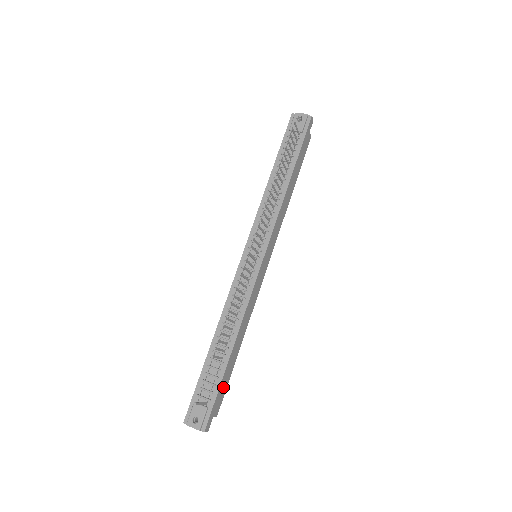
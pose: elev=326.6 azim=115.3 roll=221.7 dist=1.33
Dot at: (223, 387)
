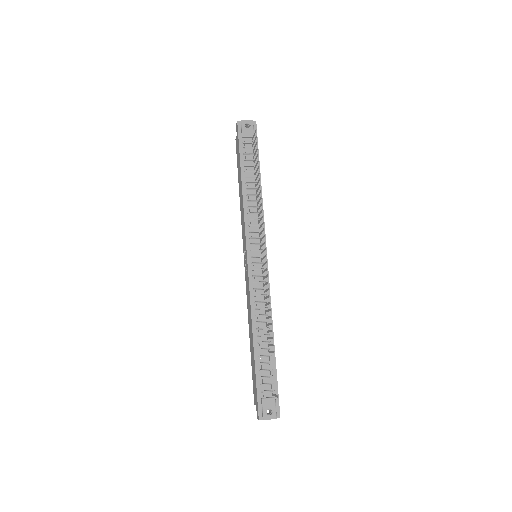
Dot at: occluded
